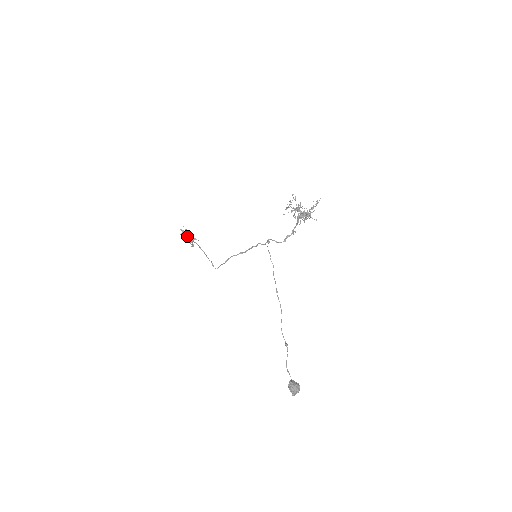
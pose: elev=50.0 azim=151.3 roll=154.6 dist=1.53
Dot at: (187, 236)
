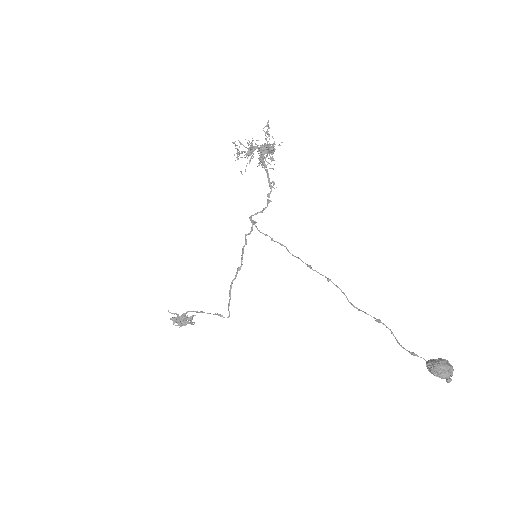
Dot at: (181, 320)
